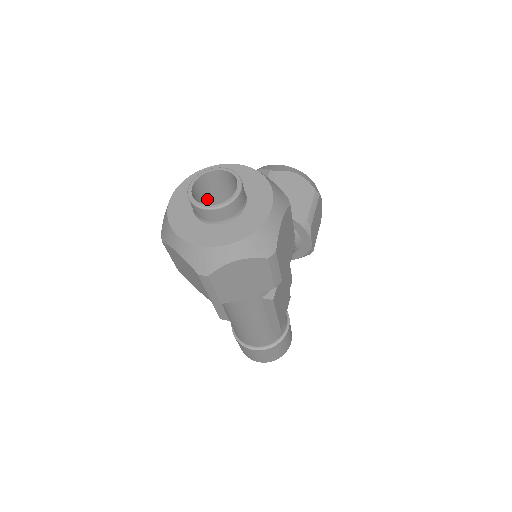
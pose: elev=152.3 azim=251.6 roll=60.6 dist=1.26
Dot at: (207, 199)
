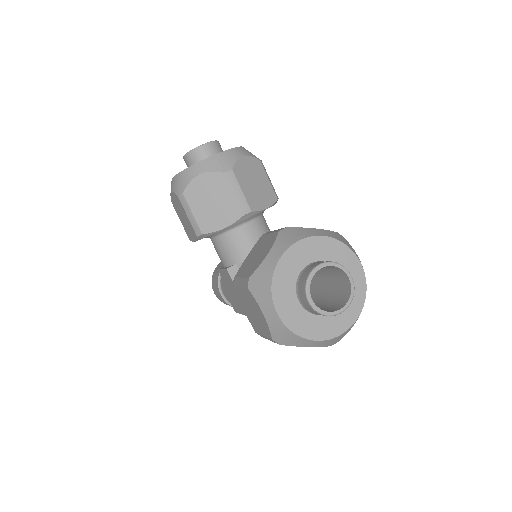
Dot at: occluded
